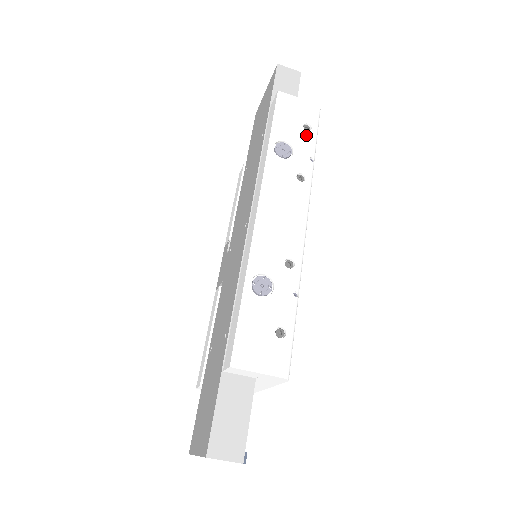
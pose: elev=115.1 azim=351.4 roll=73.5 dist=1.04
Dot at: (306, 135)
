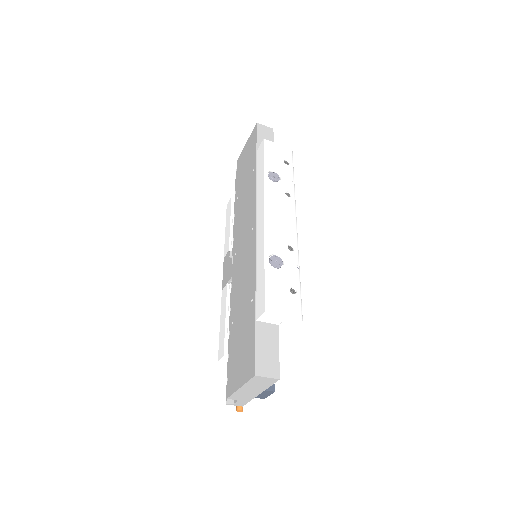
Dot at: (287, 167)
